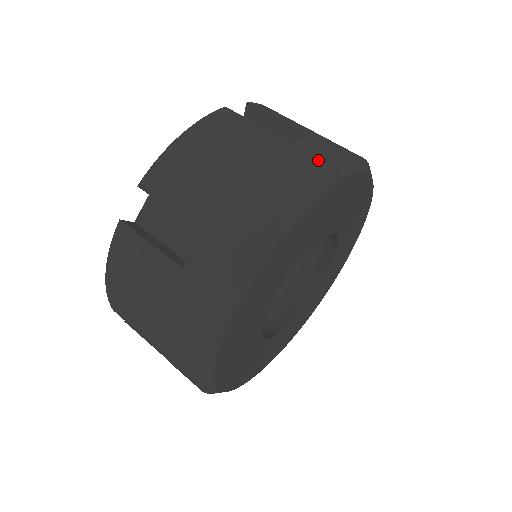
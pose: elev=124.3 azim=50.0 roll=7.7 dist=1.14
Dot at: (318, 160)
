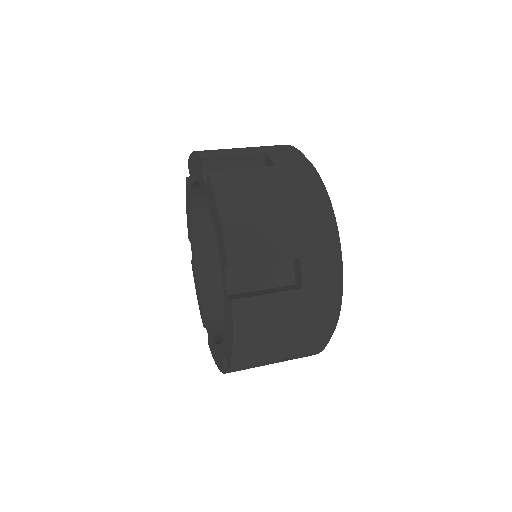
Dot at: occluded
